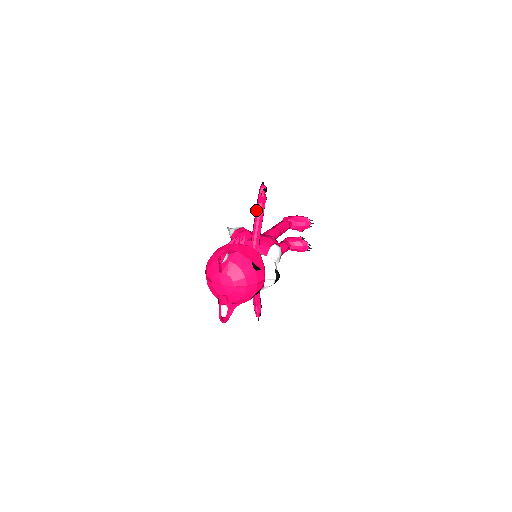
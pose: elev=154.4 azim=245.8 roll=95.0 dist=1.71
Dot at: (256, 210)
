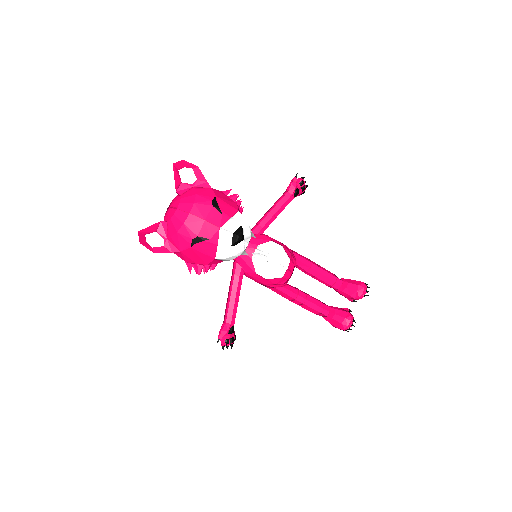
Dot at: (279, 198)
